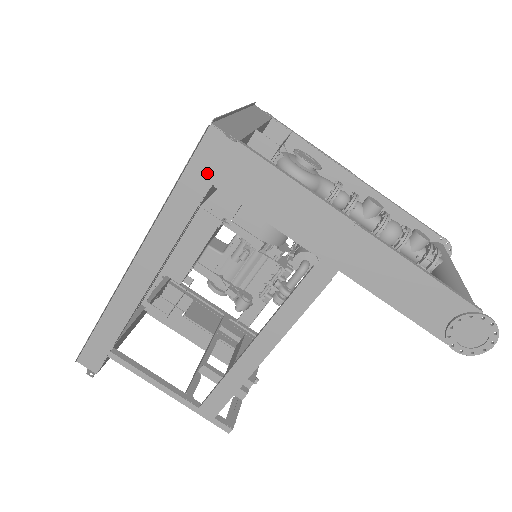
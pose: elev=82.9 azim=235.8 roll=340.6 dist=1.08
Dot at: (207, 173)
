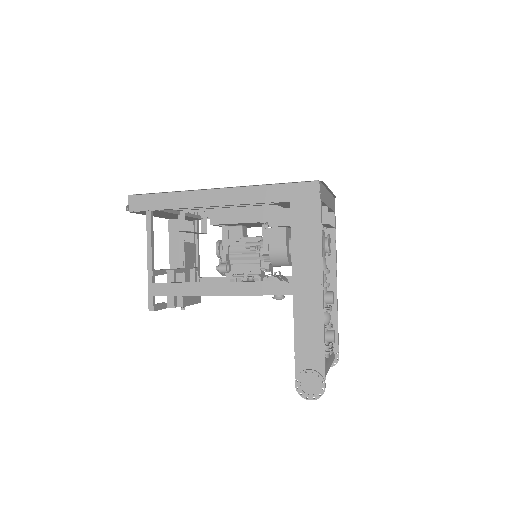
Dot at: (294, 195)
